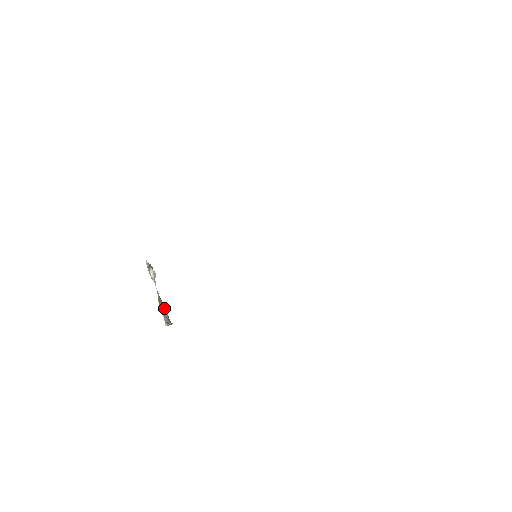
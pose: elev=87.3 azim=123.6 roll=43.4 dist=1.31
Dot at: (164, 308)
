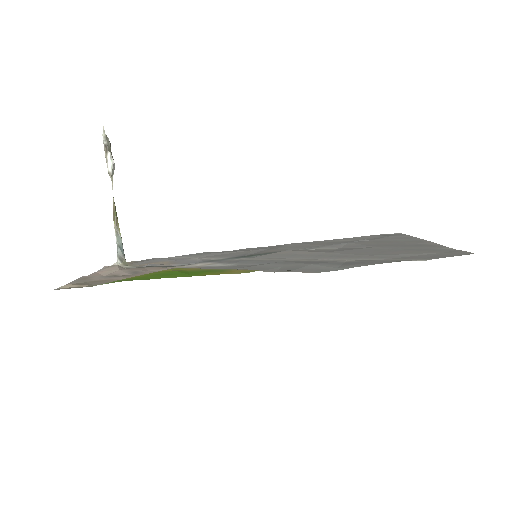
Dot at: (119, 232)
